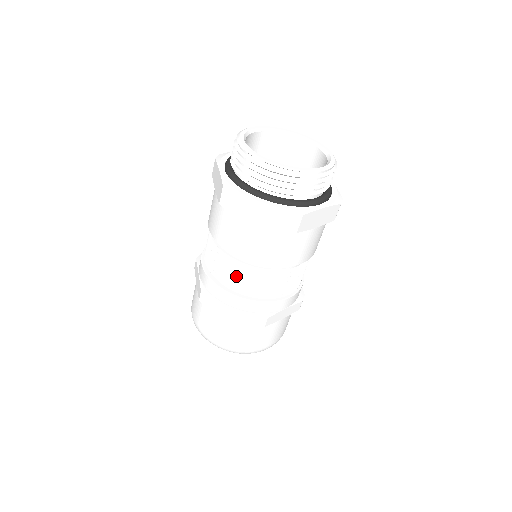
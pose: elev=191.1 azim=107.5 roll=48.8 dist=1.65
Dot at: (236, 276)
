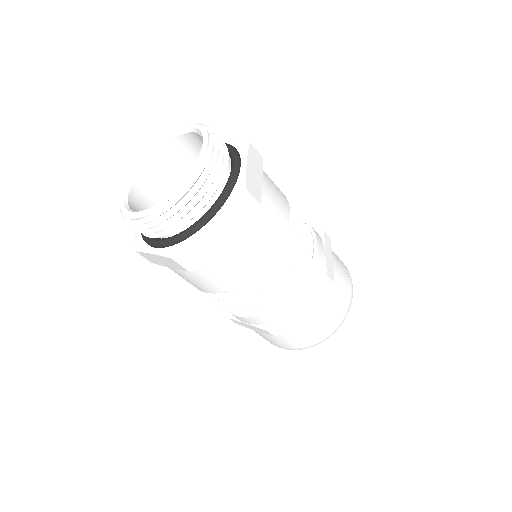
Dot at: occluded
